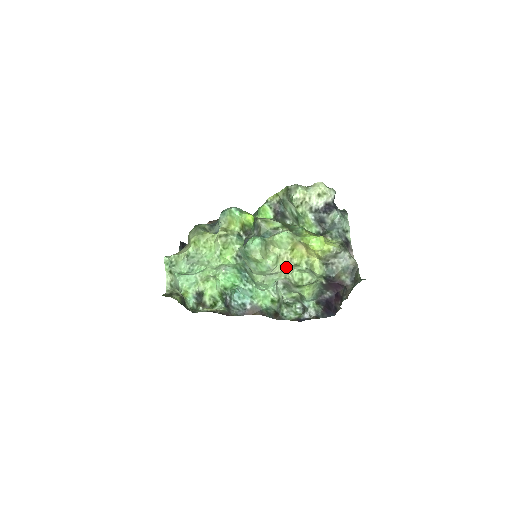
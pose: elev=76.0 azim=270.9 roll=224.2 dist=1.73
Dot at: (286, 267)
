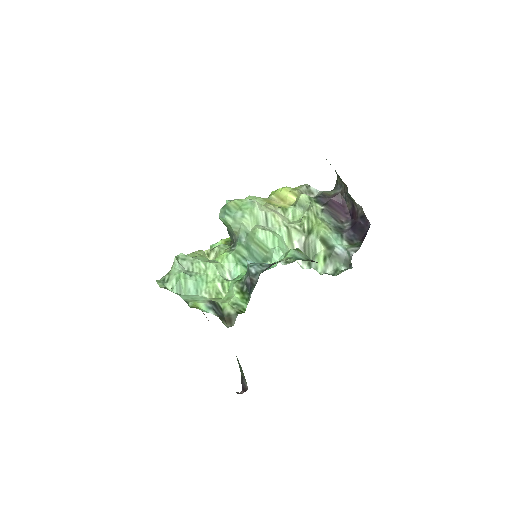
Dot at: (275, 212)
